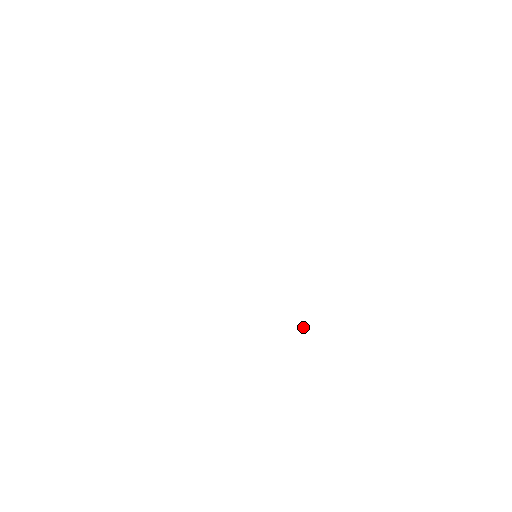
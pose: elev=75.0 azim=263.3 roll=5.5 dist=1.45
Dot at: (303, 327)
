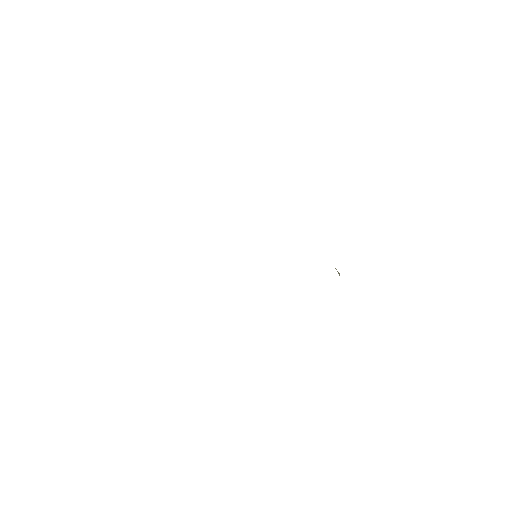
Dot at: (337, 271)
